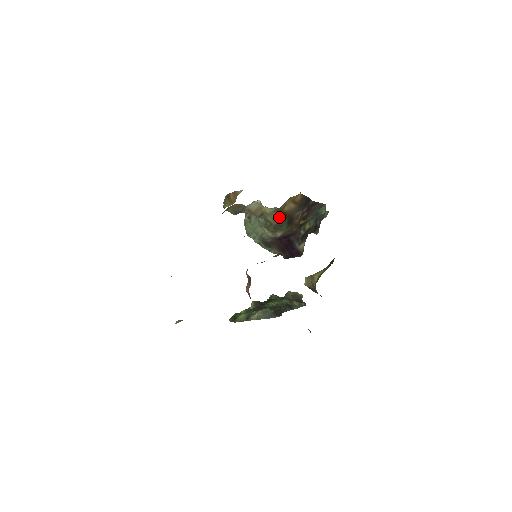
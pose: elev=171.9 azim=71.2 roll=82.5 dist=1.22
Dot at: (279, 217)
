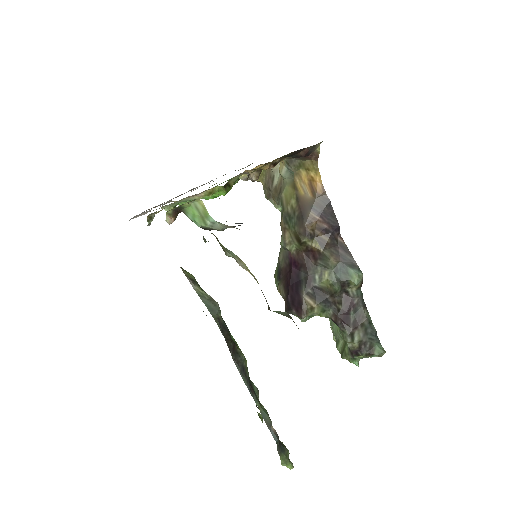
Dot at: (292, 201)
